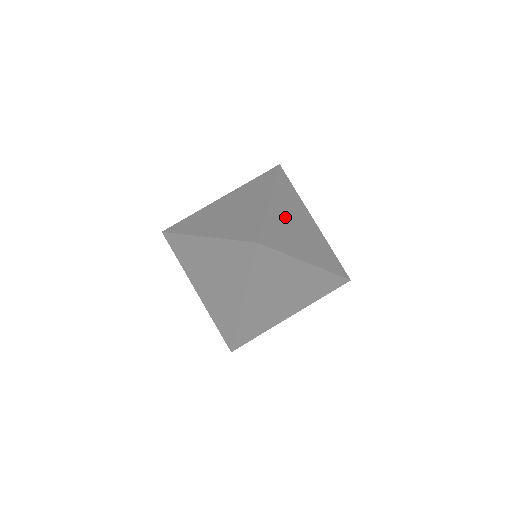
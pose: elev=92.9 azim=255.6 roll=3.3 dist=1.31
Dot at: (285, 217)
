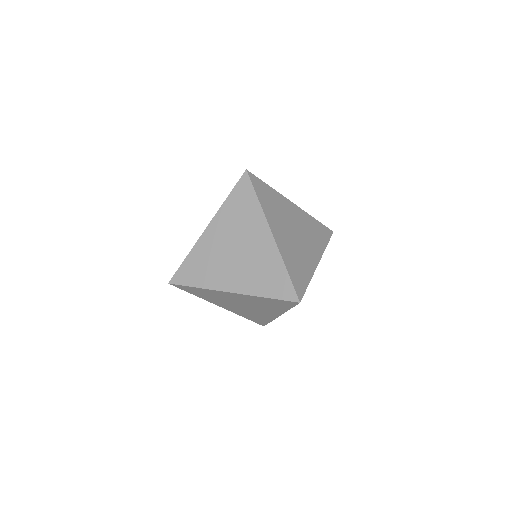
Dot at: occluded
